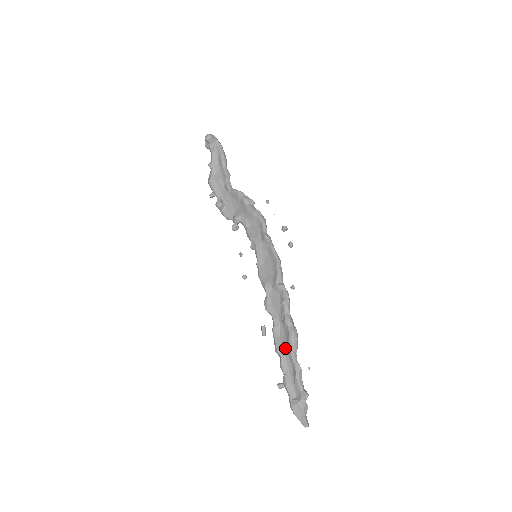
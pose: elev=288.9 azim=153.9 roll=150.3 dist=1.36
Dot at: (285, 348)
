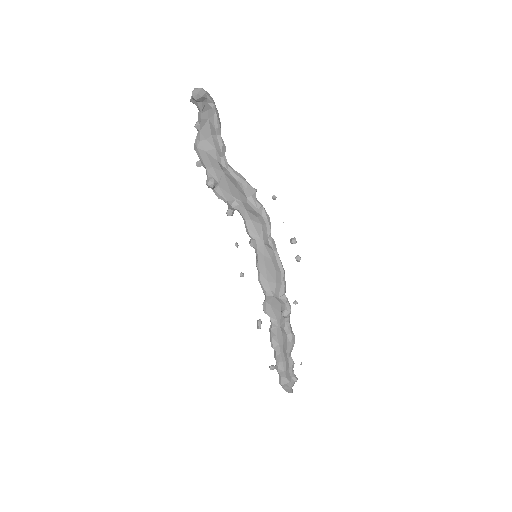
Dot at: (281, 347)
